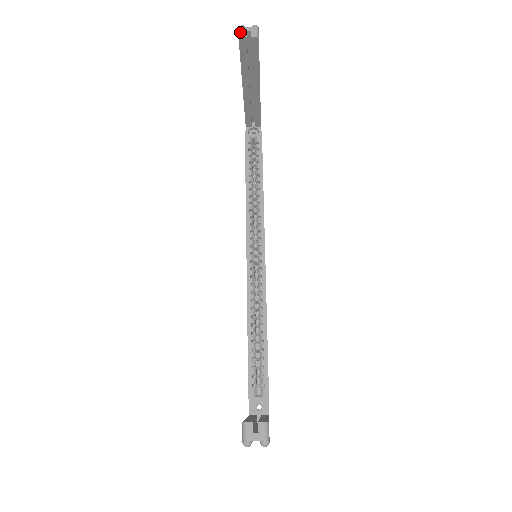
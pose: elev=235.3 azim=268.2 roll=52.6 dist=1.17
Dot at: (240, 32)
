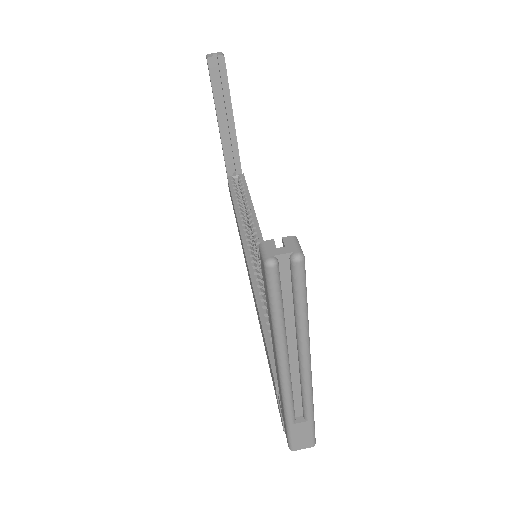
Dot at: (207, 56)
